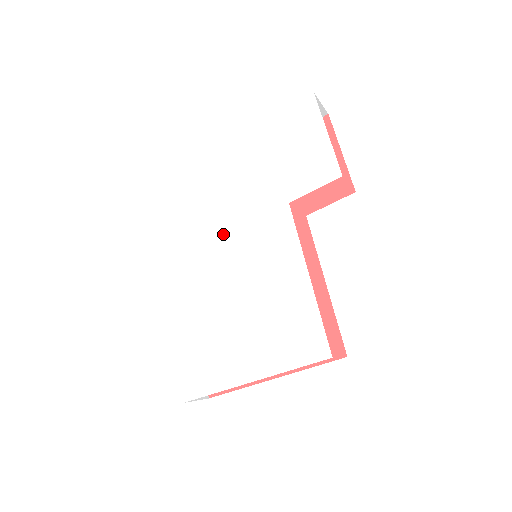
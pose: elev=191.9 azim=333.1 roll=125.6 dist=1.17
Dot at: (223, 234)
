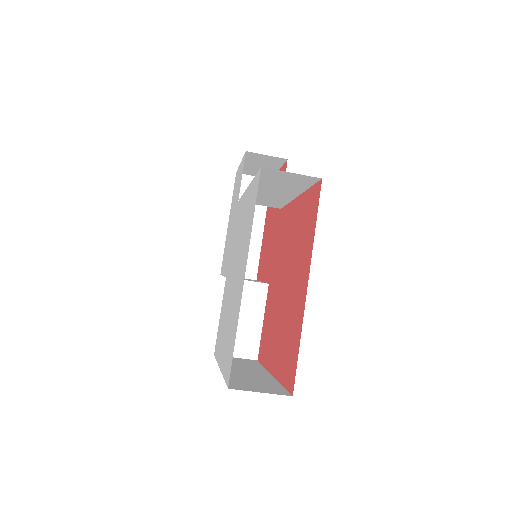
Dot at: (227, 272)
